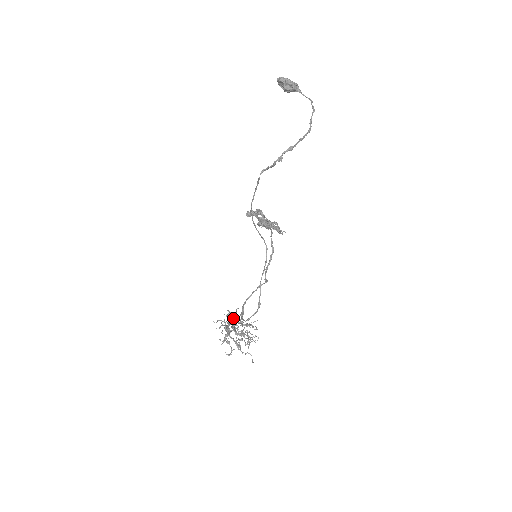
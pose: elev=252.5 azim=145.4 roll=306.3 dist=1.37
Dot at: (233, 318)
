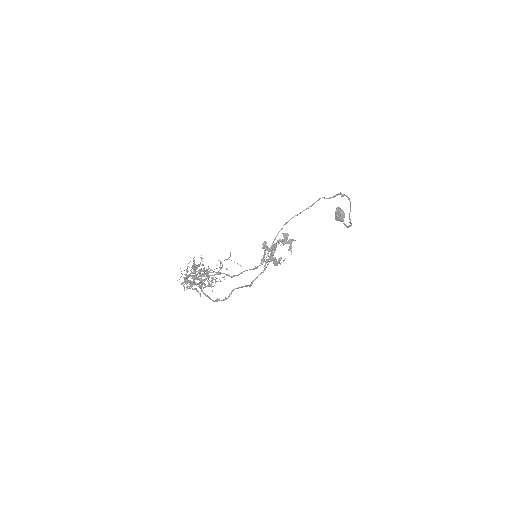
Dot at: occluded
